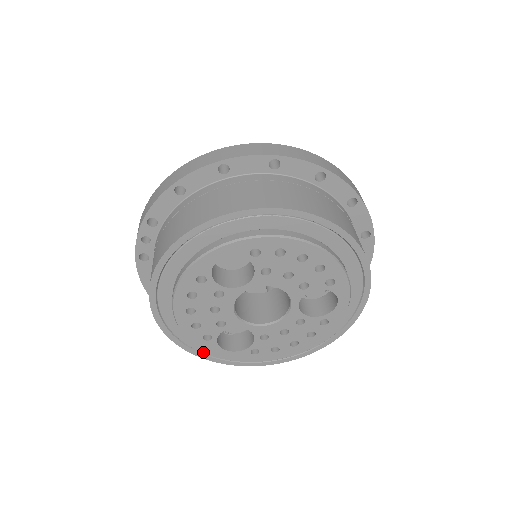
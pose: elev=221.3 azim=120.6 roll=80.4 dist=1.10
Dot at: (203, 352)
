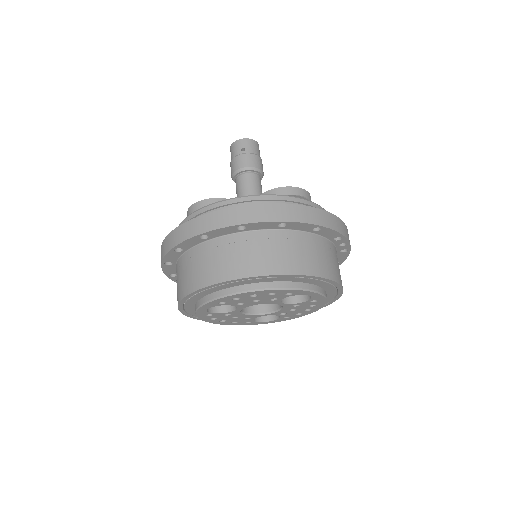
Dot at: occluded
